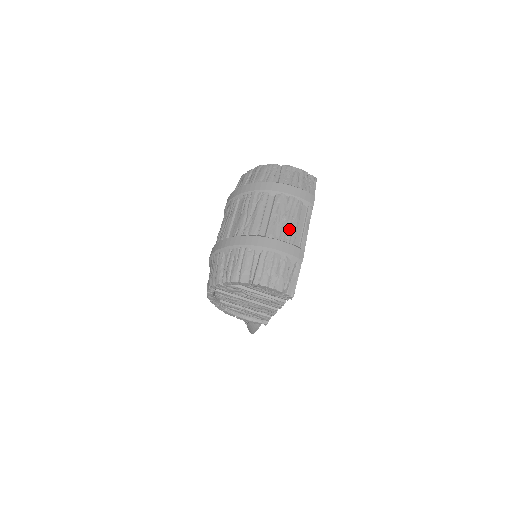
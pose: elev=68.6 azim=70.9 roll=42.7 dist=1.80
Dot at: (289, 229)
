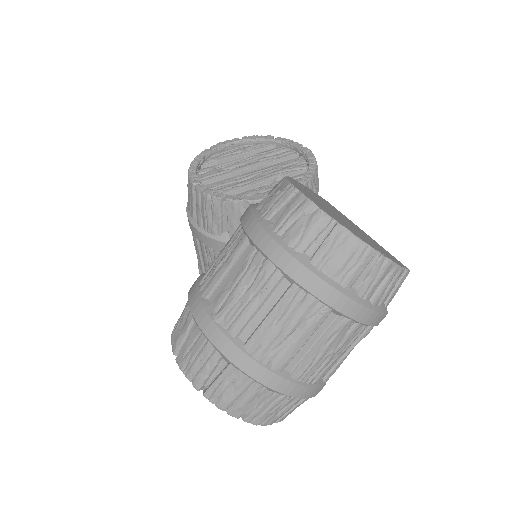
Dot at: (326, 368)
